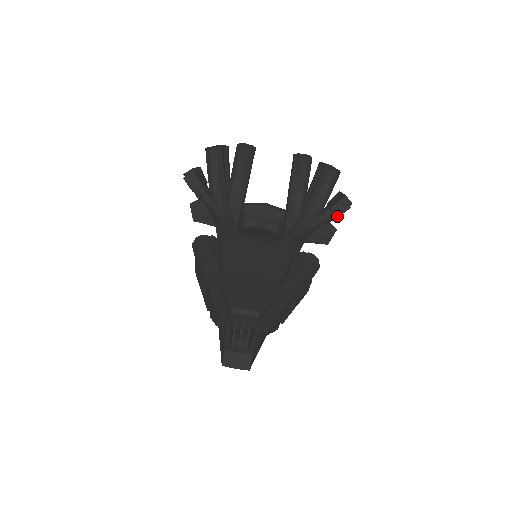
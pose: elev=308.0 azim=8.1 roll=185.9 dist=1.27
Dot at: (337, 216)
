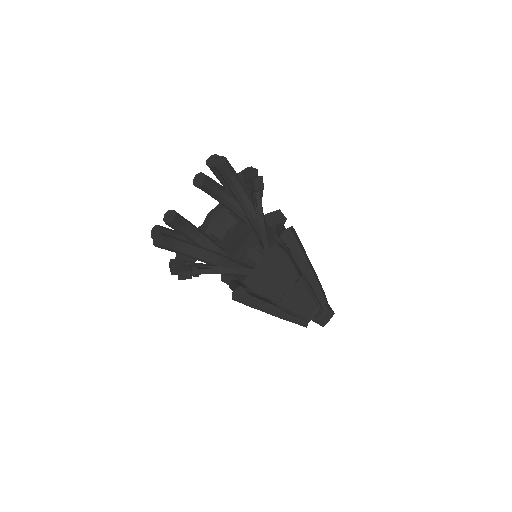
Dot at: occluded
